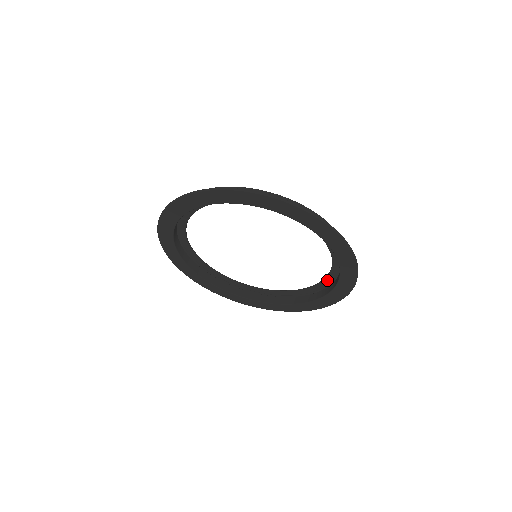
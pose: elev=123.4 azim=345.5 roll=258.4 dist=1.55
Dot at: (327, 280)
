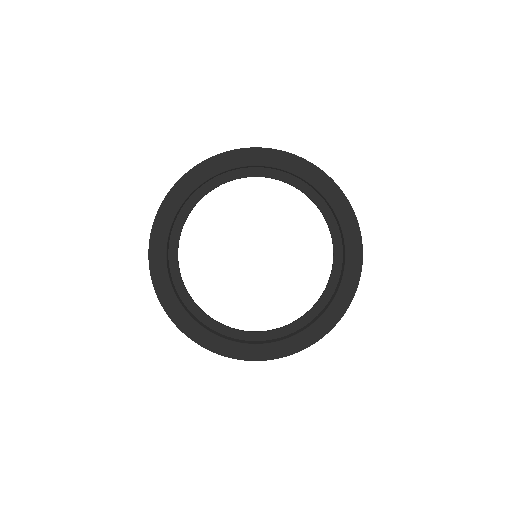
Dot at: (329, 222)
